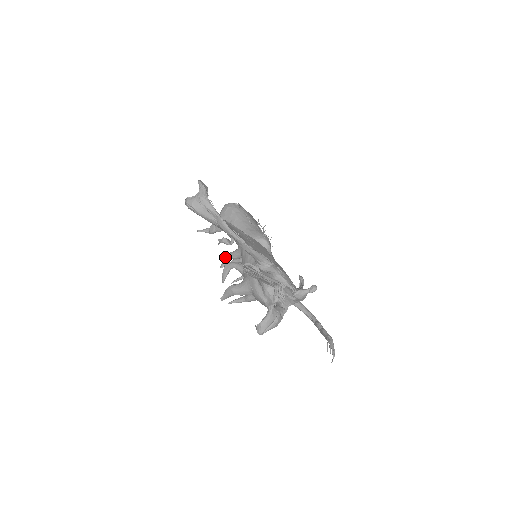
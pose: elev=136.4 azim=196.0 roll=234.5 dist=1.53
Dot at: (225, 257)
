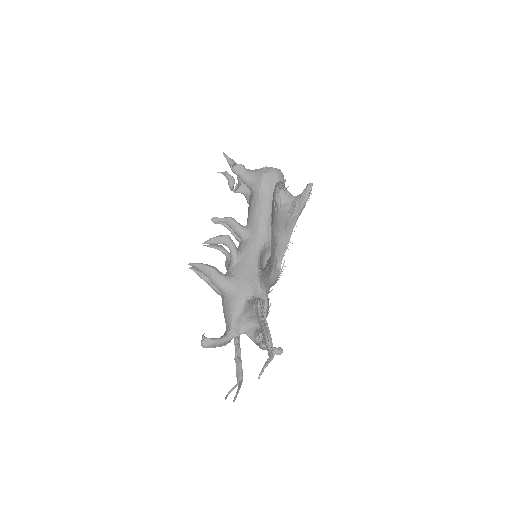
Dot at: (227, 218)
